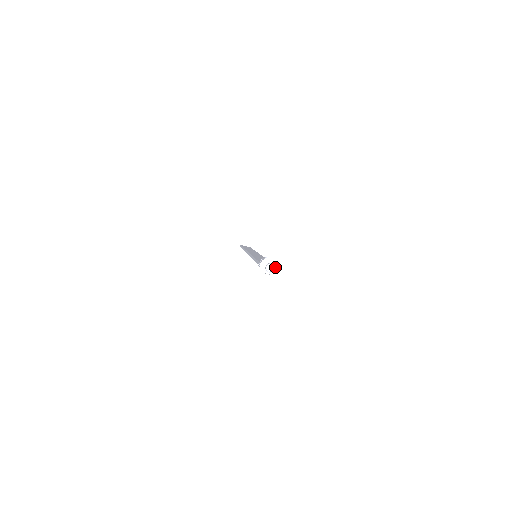
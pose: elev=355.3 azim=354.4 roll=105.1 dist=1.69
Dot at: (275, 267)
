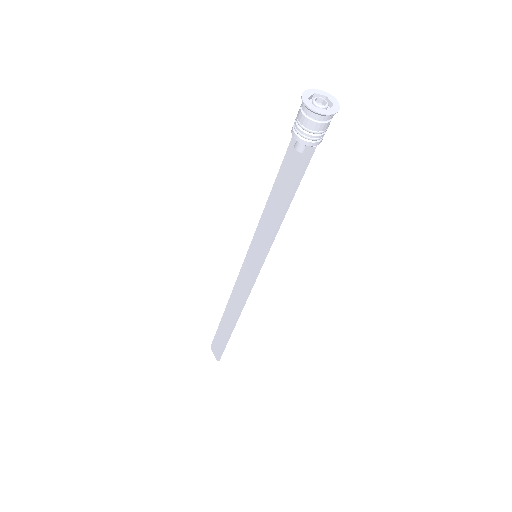
Dot at: (326, 111)
